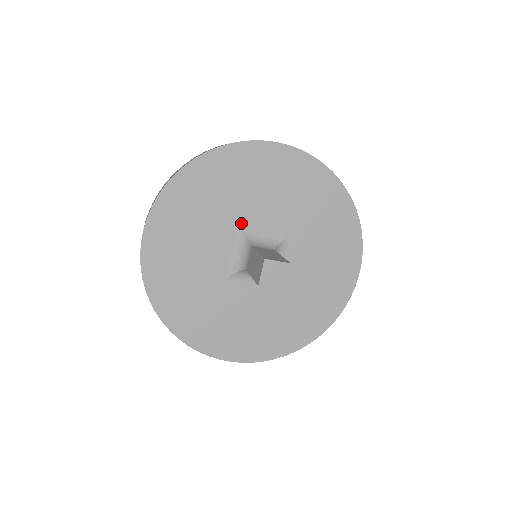
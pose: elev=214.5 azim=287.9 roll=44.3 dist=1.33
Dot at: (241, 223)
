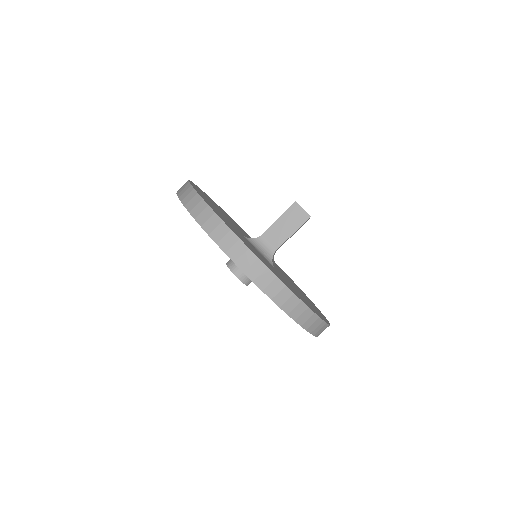
Dot at: occluded
